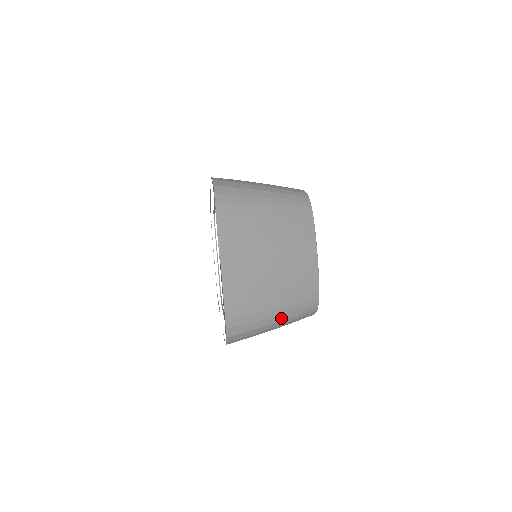
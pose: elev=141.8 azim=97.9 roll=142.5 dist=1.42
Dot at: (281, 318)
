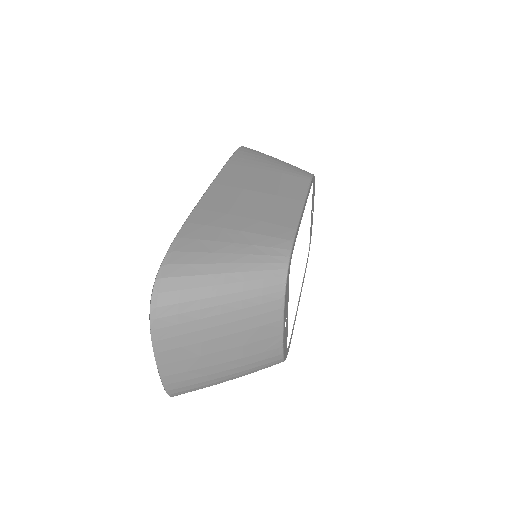
Dot at: occluded
